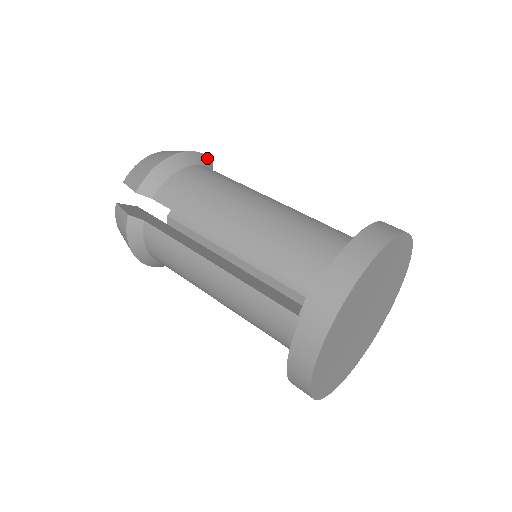
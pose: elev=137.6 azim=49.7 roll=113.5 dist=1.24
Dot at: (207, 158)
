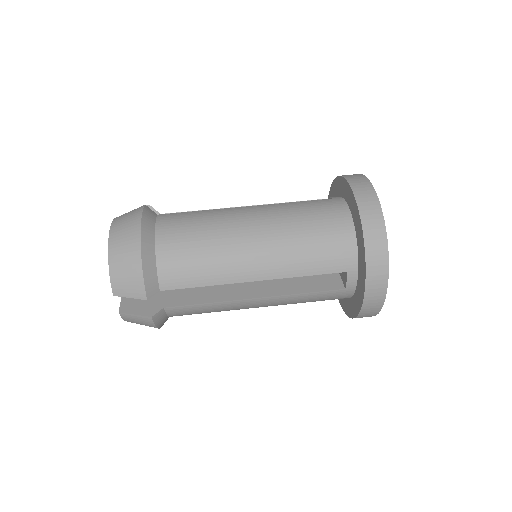
Dot at: (145, 210)
